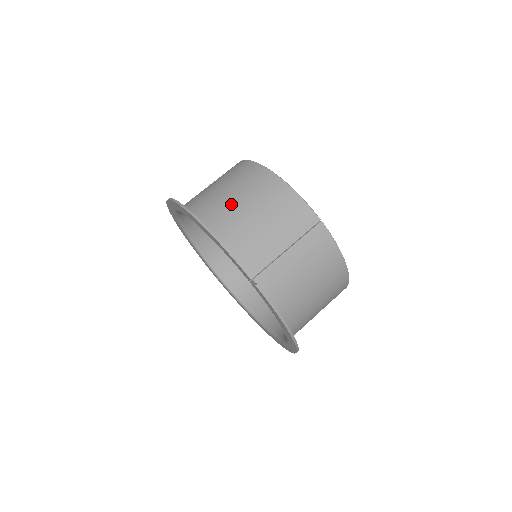
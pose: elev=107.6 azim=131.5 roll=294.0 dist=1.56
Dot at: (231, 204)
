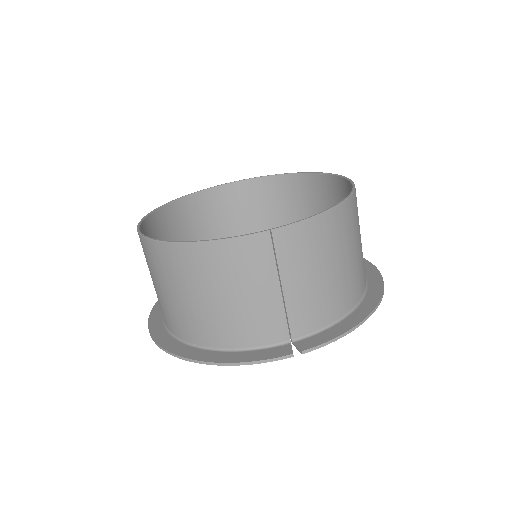
Dot at: (192, 309)
